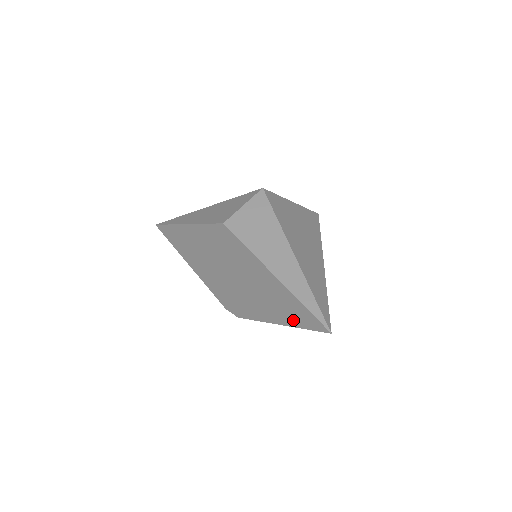
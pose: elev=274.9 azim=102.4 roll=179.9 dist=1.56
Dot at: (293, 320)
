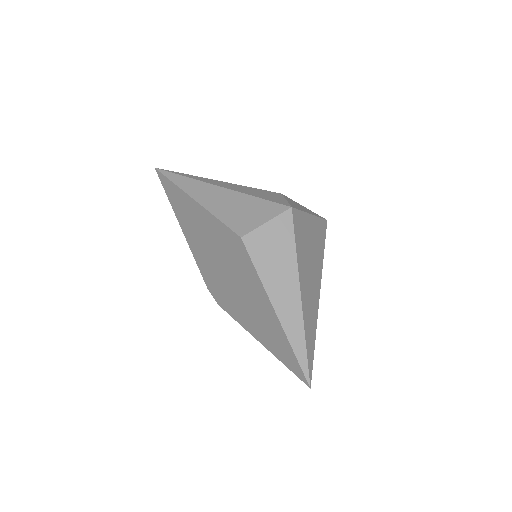
Dot at: (277, 352)
